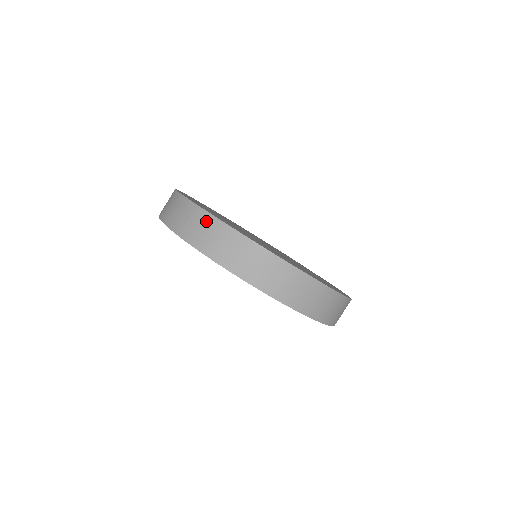
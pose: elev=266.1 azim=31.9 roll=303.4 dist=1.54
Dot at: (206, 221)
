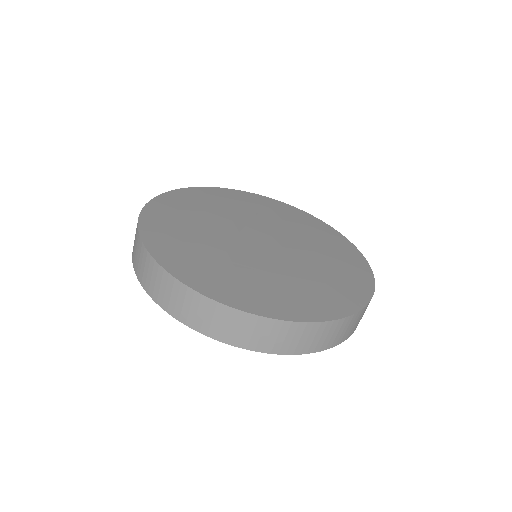
Dot at: (223, 314)
